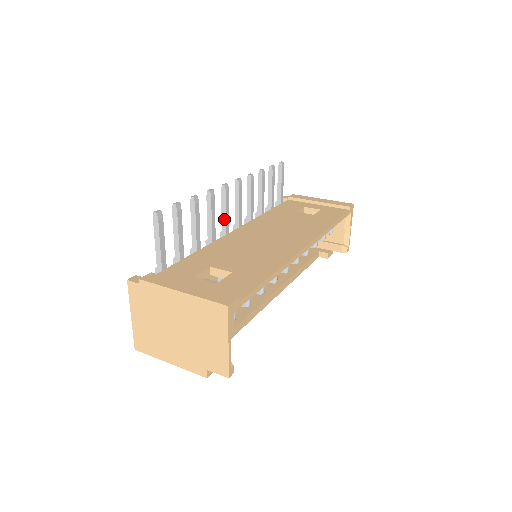
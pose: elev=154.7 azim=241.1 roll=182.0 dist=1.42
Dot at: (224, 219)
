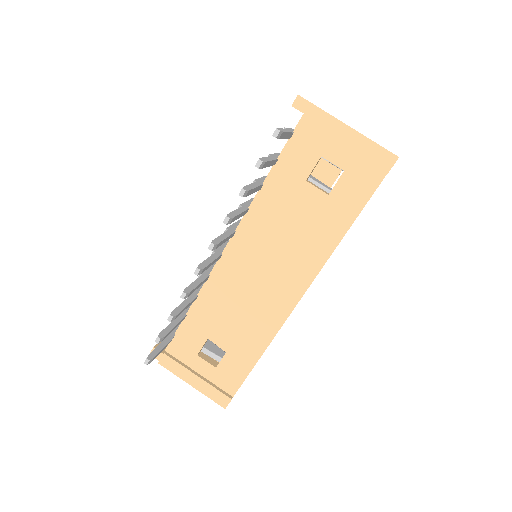
Dot at: occluded
